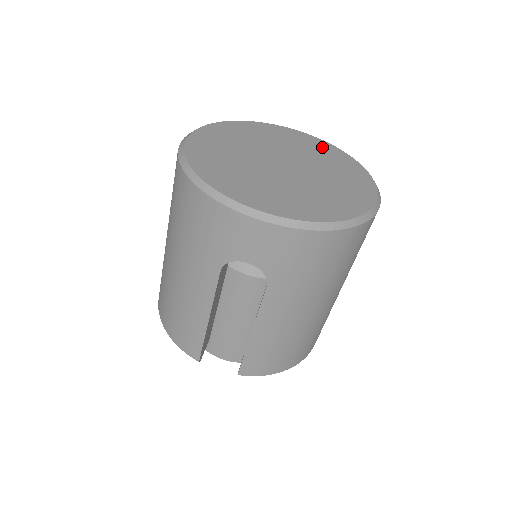
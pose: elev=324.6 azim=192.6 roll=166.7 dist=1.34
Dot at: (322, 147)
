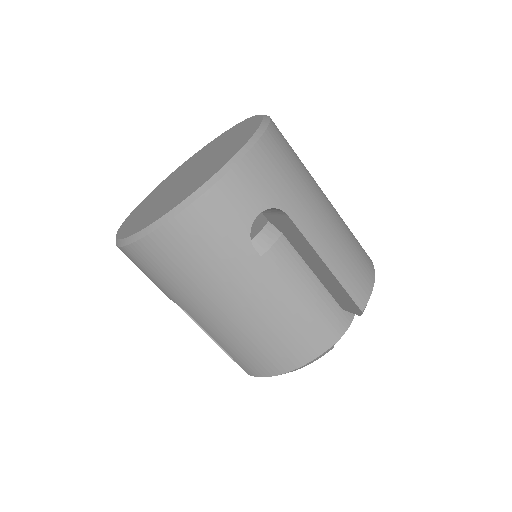
Dot at: (190, 160)
